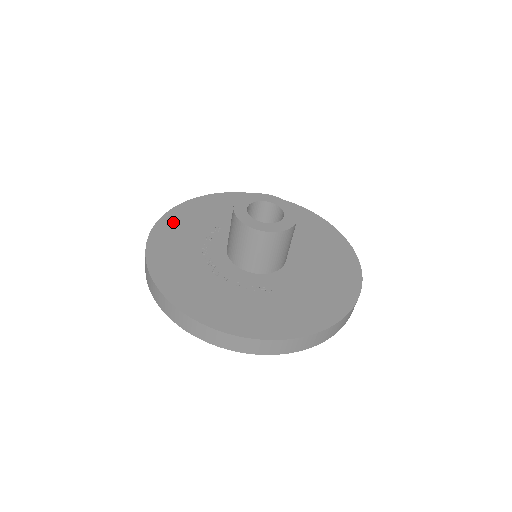
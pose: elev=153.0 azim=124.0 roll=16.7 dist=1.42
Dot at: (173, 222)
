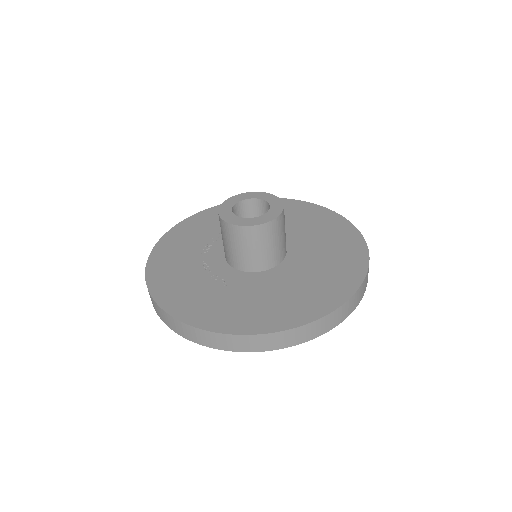
Dot at: occluded
